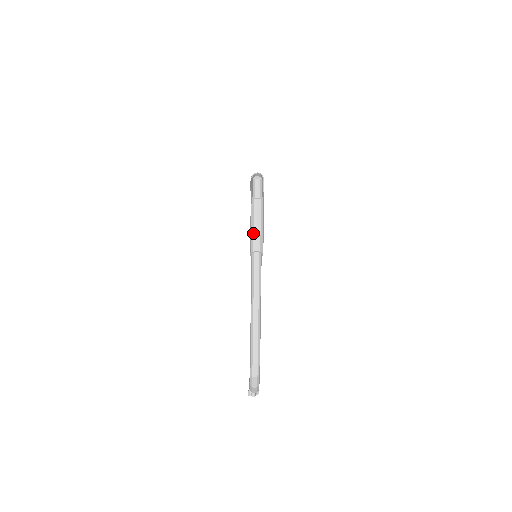
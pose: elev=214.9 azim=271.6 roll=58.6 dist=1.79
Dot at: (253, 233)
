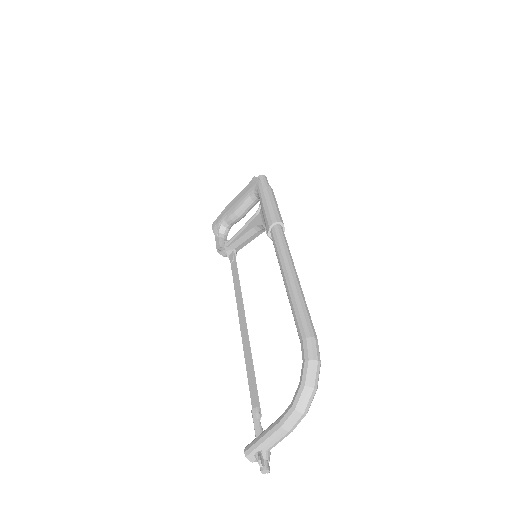
Dot at: (272, 208)
